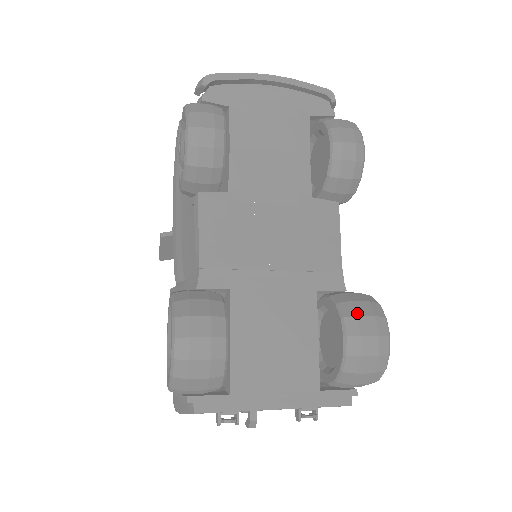
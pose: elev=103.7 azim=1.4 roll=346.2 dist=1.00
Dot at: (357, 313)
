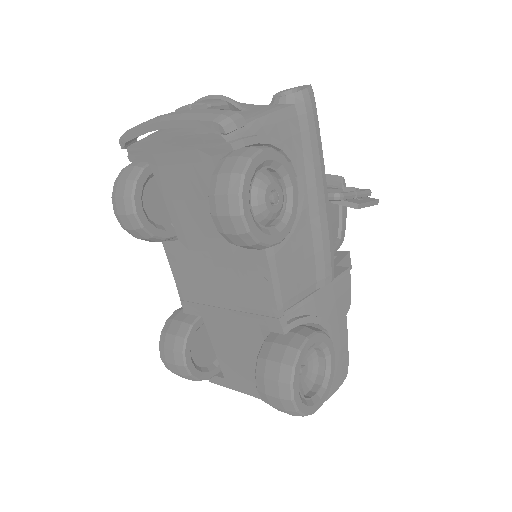
Dot at: (264, 374)
